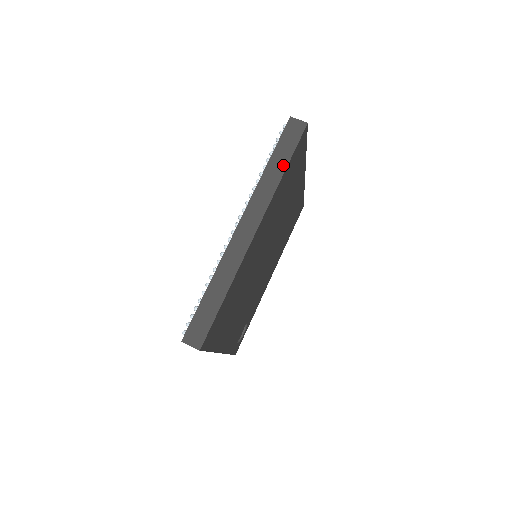
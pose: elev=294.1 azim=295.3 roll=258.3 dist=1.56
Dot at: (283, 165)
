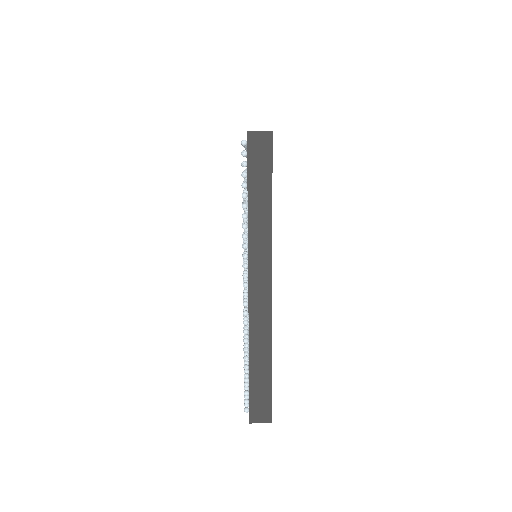
Dot at: (267, 199)
